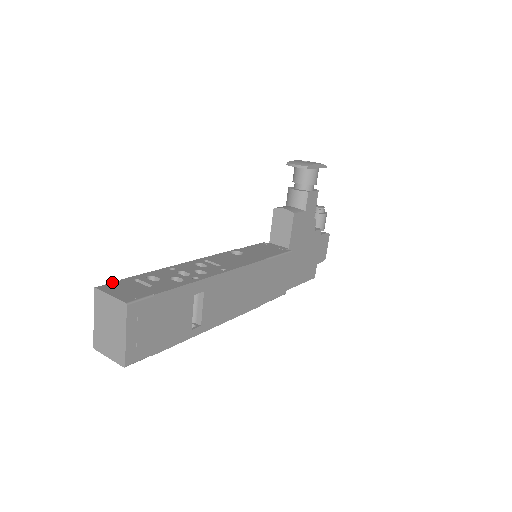
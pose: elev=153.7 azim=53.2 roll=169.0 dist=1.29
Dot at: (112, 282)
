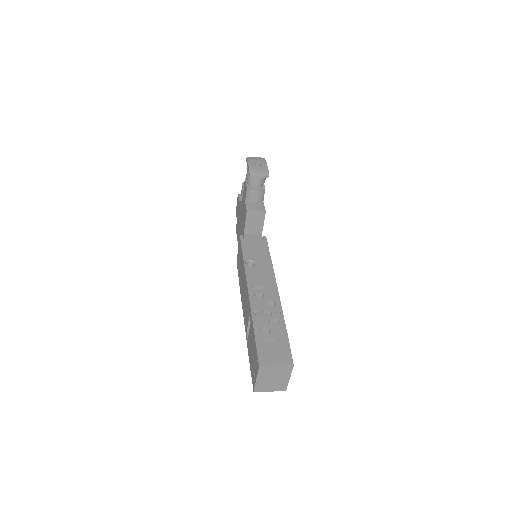
Dot at: (258, 354)
